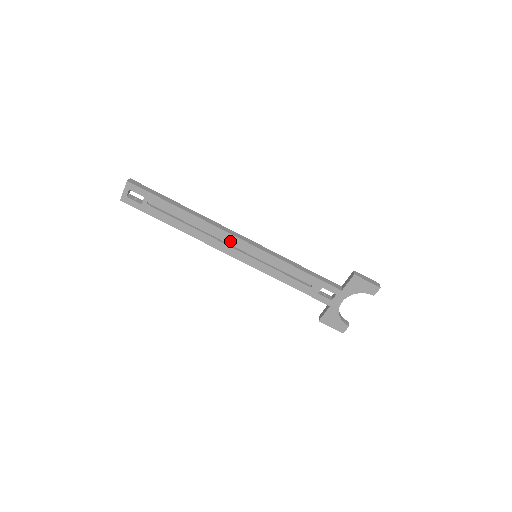
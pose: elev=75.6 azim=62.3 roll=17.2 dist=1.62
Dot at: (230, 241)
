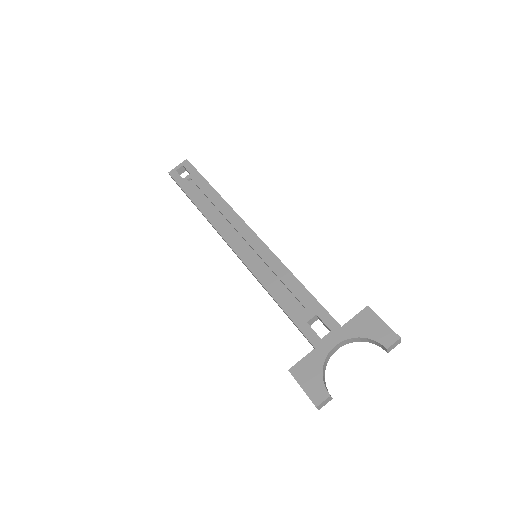
Dot at: (239, 229)
